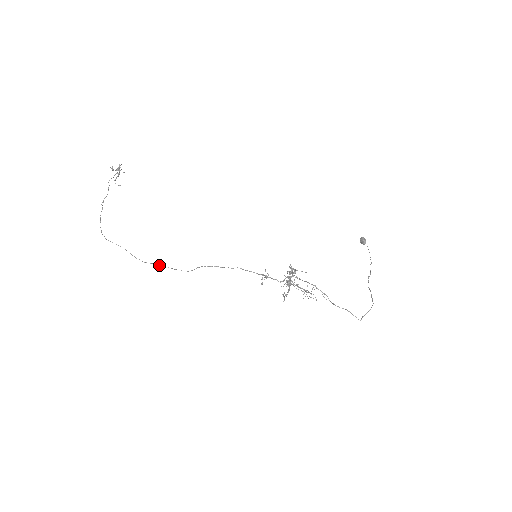
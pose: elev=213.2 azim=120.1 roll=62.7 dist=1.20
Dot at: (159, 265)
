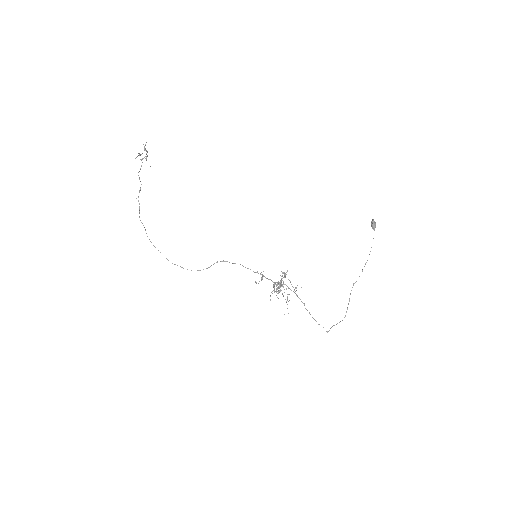
Dot at: occluded
